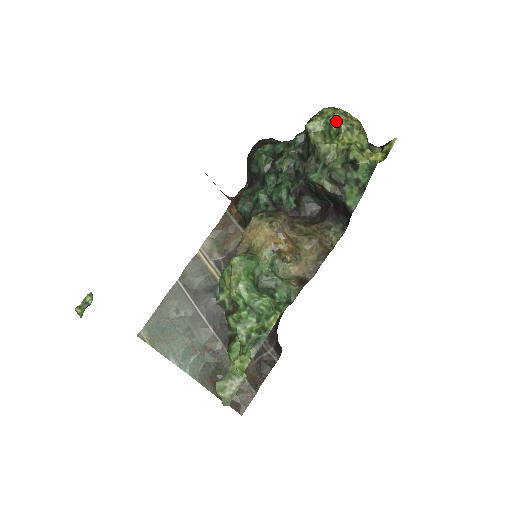
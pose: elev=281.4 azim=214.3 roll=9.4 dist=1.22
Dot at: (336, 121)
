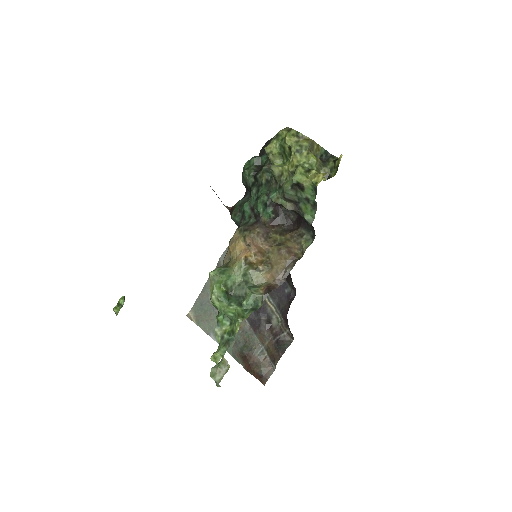
Dot at: (286, 144)
